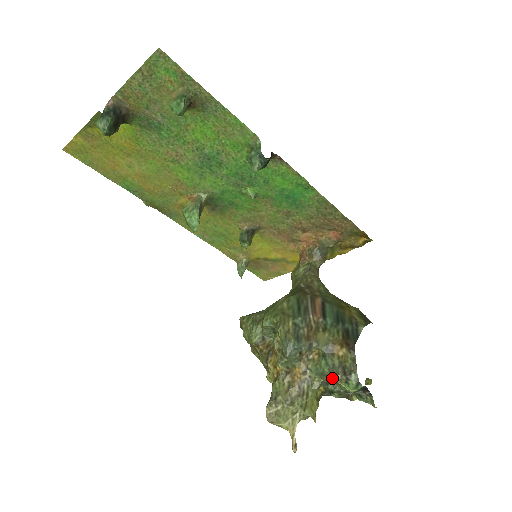
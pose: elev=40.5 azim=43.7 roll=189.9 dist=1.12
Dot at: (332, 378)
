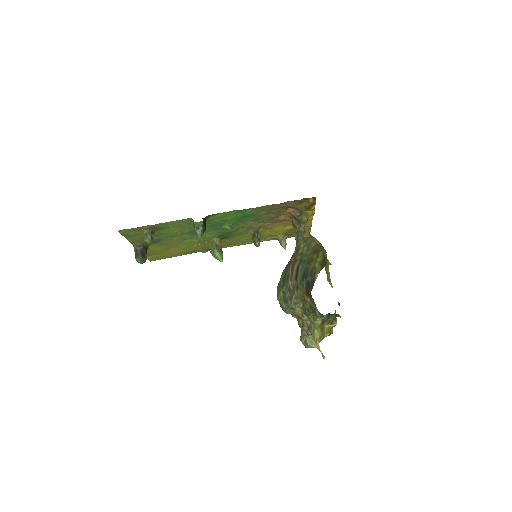
Dot at: (312, 315)
